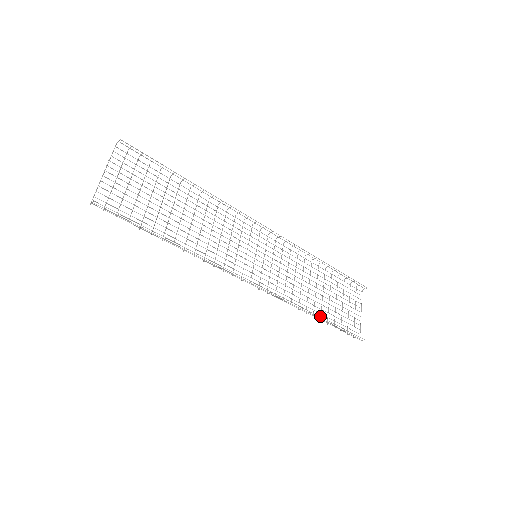
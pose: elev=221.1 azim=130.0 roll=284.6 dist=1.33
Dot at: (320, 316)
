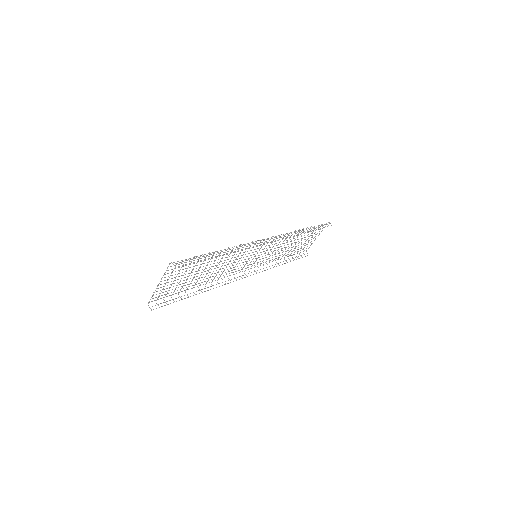
Dot at: occluded
